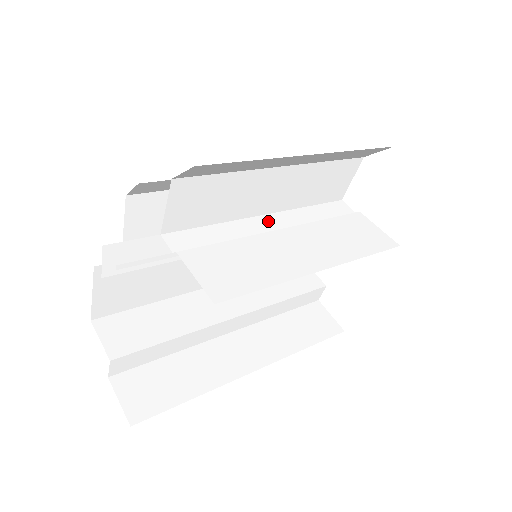
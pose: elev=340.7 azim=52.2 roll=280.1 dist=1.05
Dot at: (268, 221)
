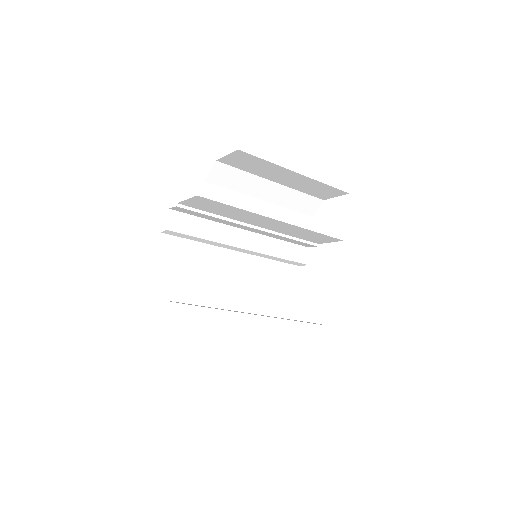
Dot at: (260, 232)
